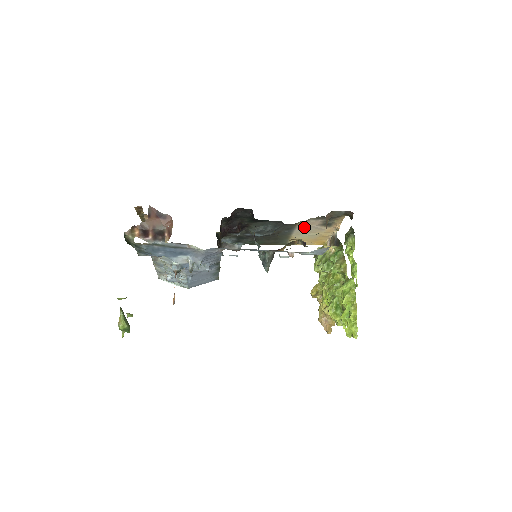
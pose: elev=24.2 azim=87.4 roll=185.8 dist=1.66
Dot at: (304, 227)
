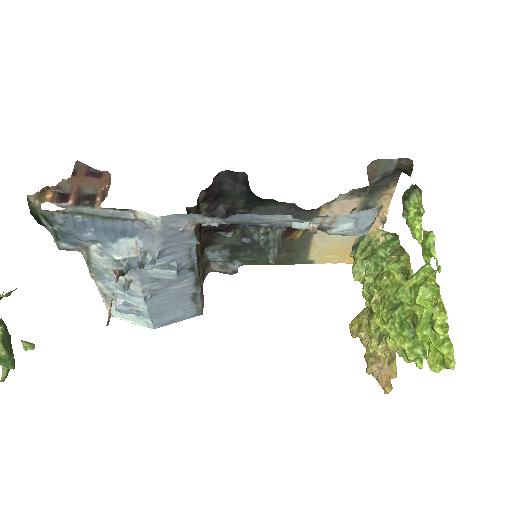
Dot at: occluded
